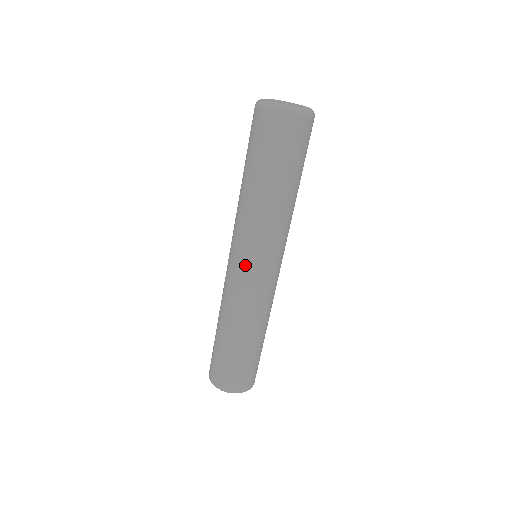
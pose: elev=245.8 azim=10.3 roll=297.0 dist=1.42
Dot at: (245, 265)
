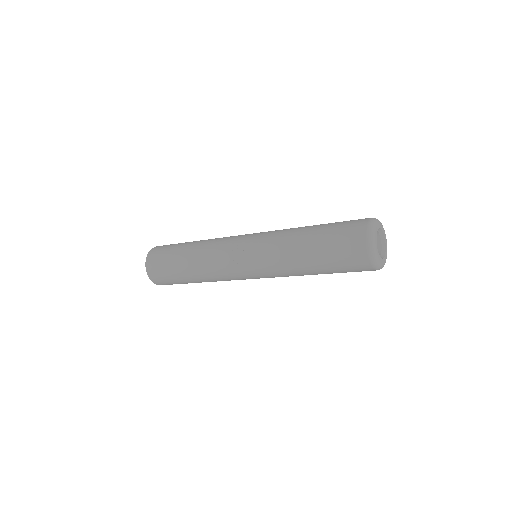
Dot at: (246, 268)
